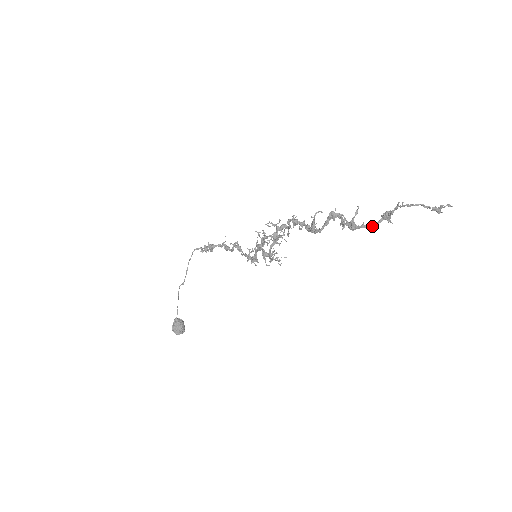
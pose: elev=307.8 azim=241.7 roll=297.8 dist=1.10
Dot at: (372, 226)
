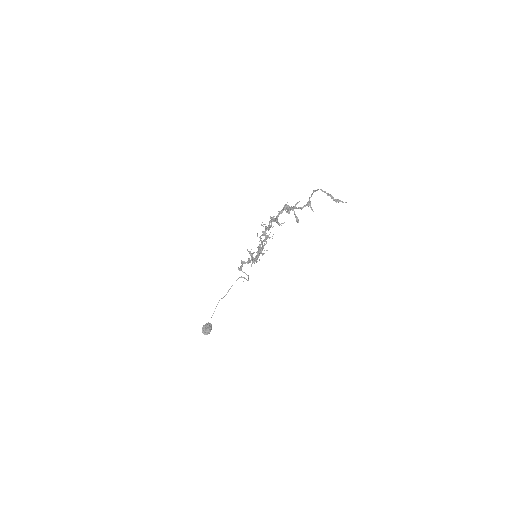
Dot at: (299, 208)
